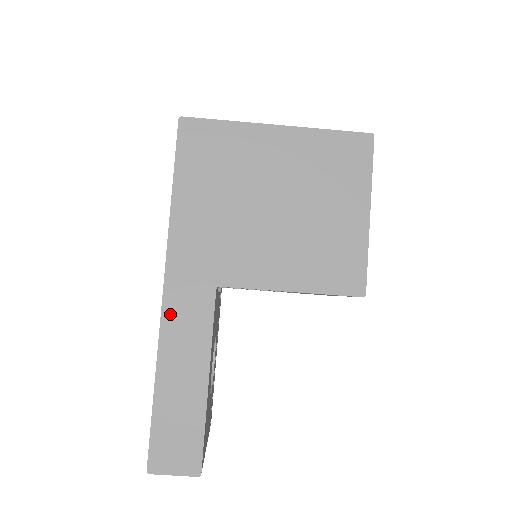
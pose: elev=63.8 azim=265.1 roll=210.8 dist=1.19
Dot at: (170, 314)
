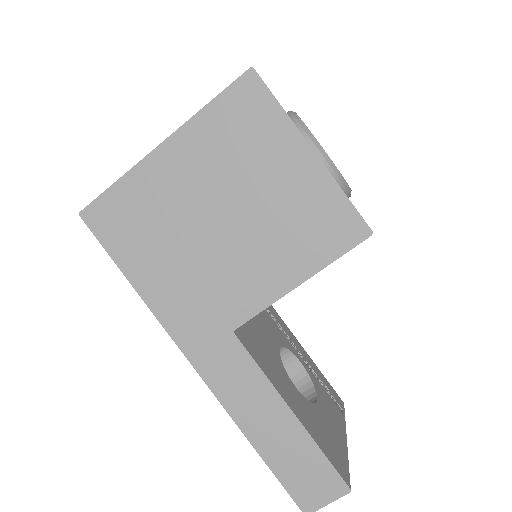
Dot at: (216, 383)
